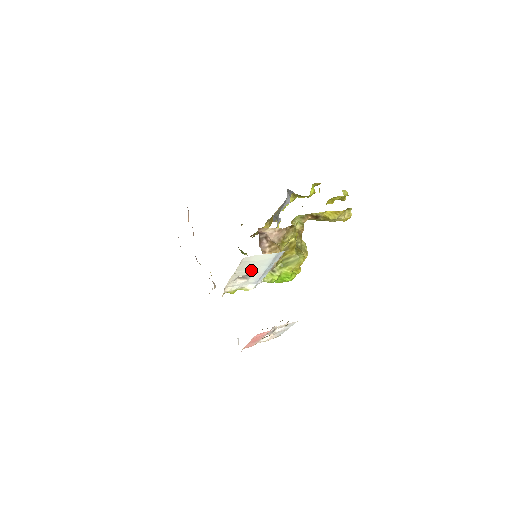
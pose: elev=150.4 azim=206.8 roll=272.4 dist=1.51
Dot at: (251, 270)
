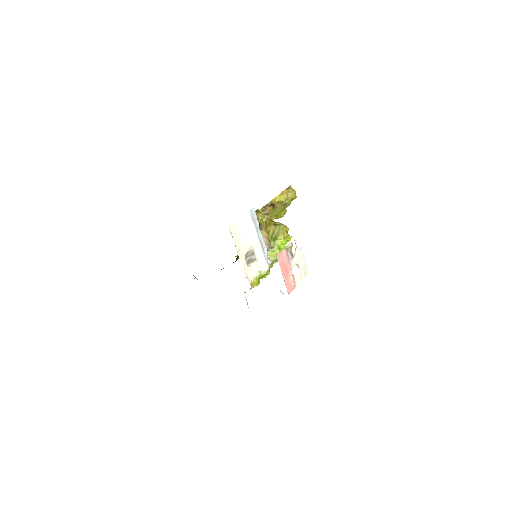
Dot at: (248, 243)
